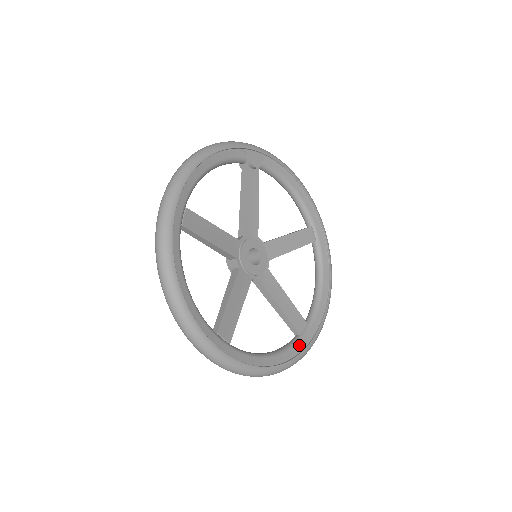
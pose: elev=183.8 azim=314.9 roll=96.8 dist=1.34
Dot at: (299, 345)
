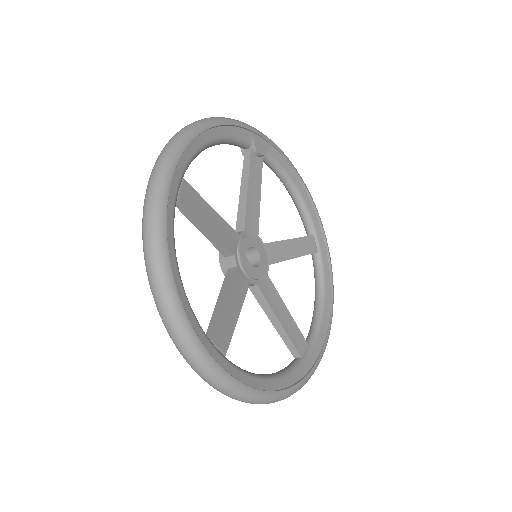
Dot at: (301, 369)
